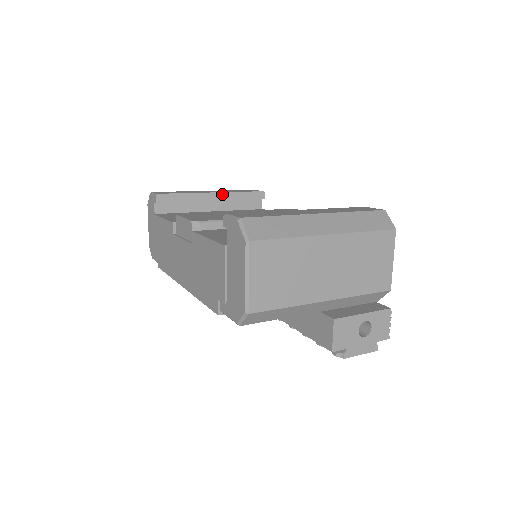
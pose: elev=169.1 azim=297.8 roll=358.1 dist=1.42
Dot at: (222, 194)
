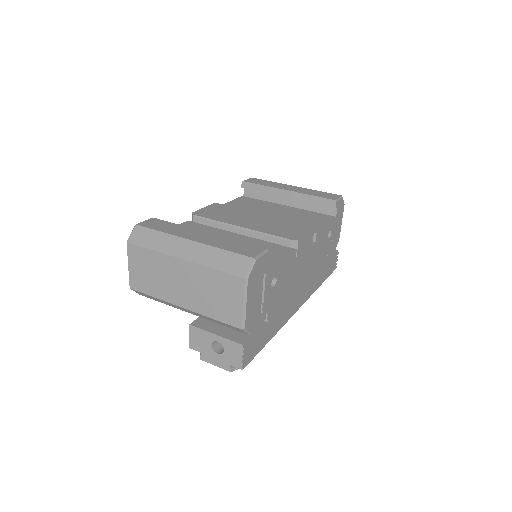
Dot at: (294, 193)
